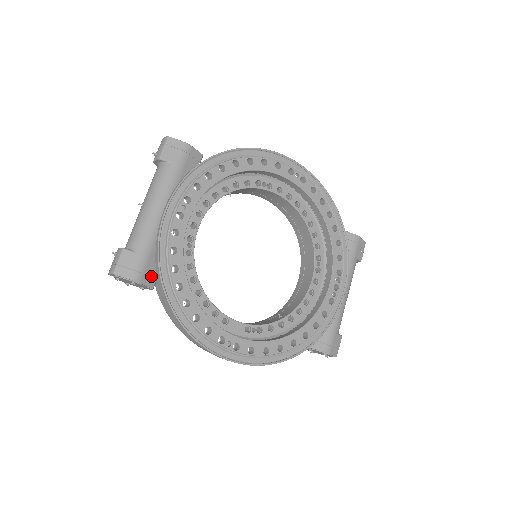
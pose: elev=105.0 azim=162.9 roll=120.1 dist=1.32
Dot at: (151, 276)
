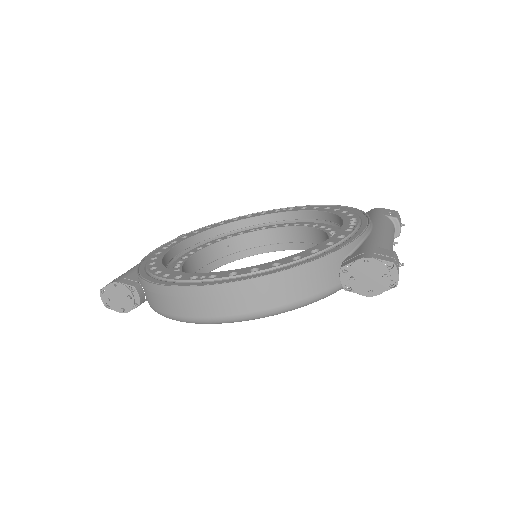
Dot at: (133, 280)
